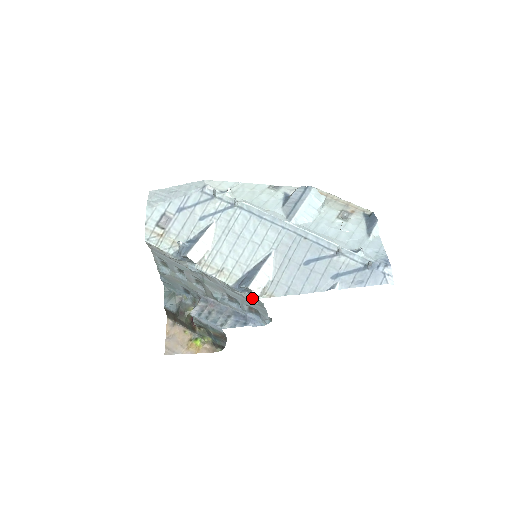
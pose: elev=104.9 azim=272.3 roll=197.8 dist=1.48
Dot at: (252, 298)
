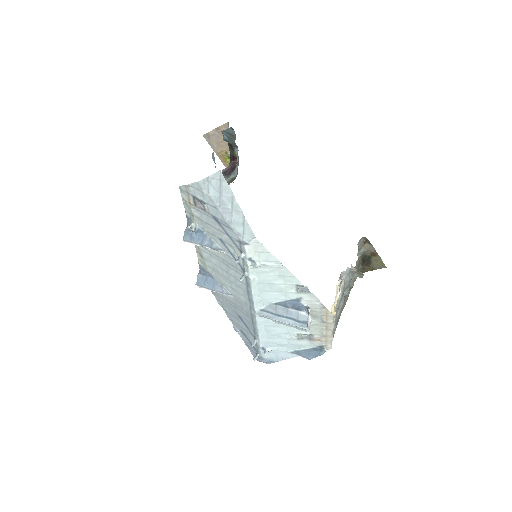
Dot at: occluded
